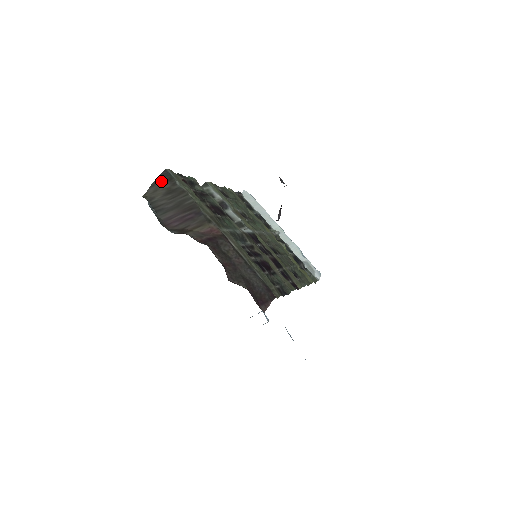
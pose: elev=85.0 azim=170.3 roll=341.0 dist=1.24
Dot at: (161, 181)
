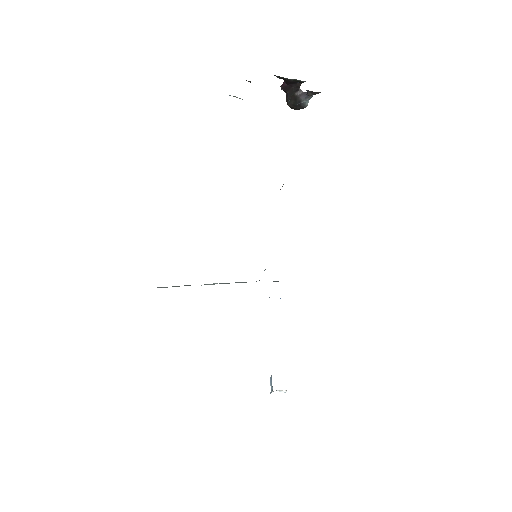
Dot at: occluded
